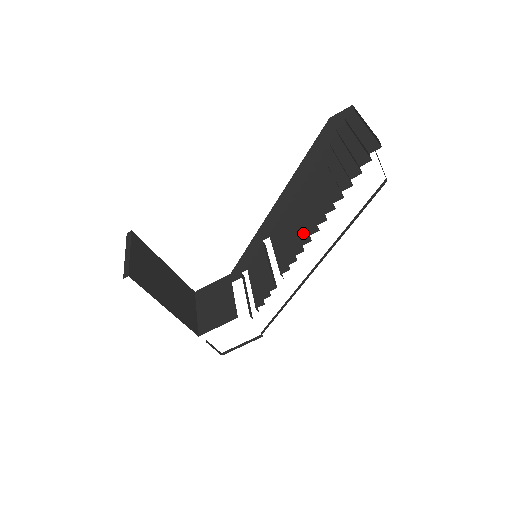
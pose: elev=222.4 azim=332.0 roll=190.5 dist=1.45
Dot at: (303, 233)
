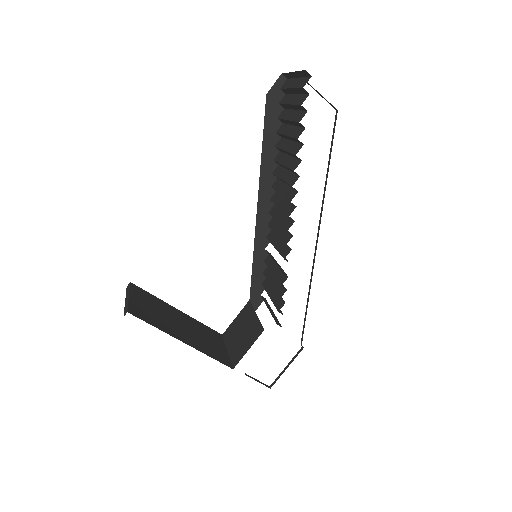
Dot at: (288, 207)
